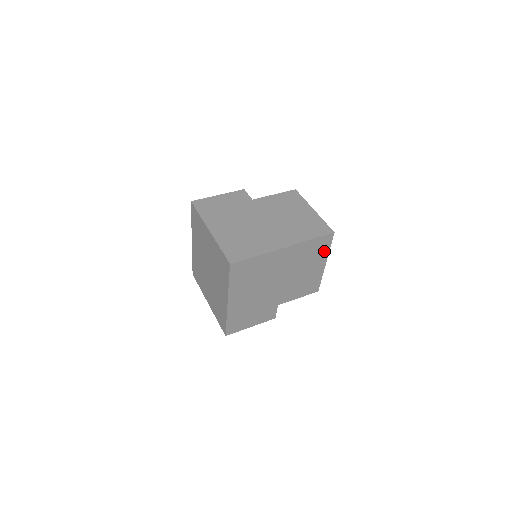
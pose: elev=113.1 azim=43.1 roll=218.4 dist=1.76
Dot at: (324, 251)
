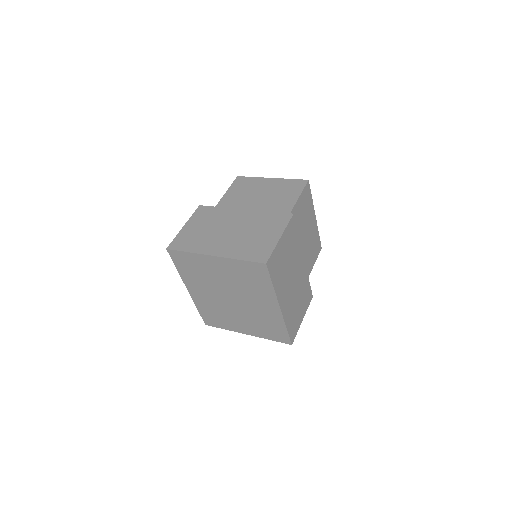
Dot at: (310, 204)
